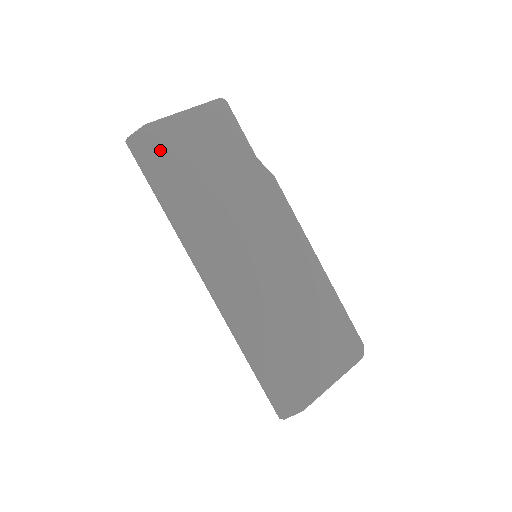
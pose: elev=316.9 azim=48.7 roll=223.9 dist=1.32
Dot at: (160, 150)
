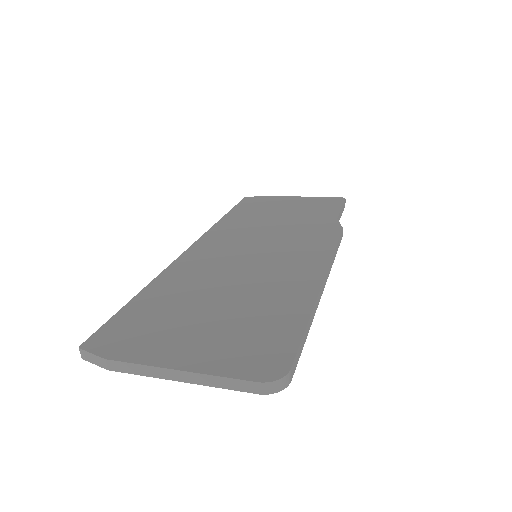
Dot at: (259, 203)
